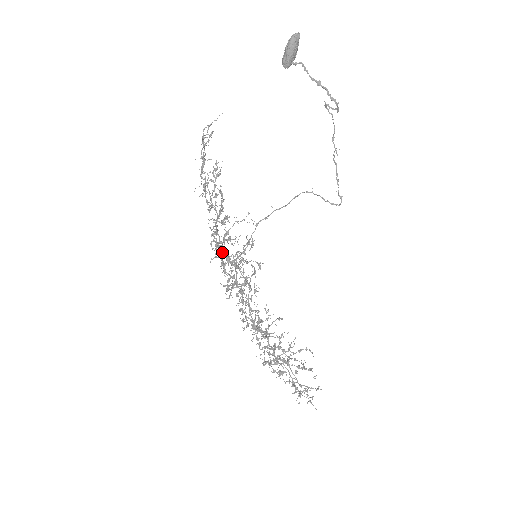
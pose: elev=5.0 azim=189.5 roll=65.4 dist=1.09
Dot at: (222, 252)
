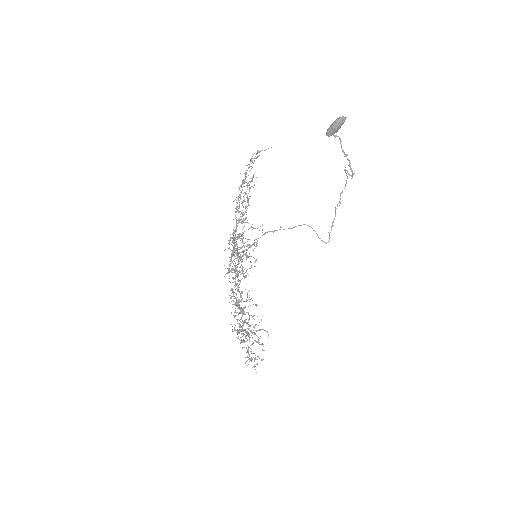
Dot at: (234, 245)
